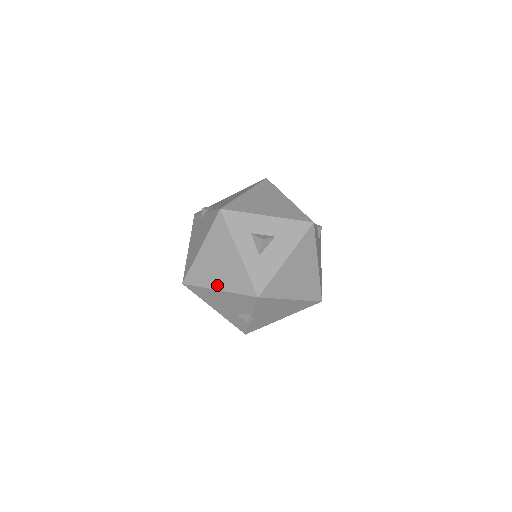
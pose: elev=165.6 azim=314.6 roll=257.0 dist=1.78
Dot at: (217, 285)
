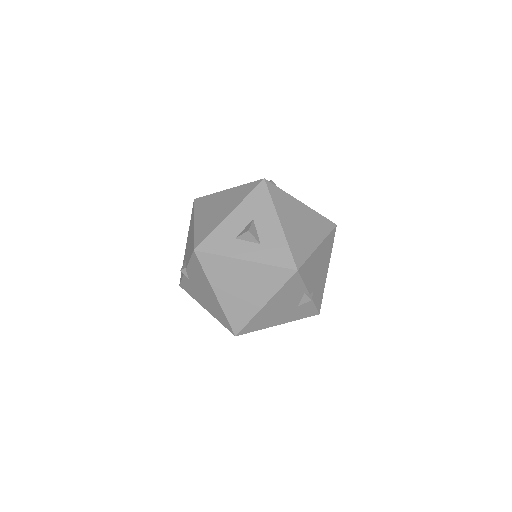
Dot at: (260, 303)
